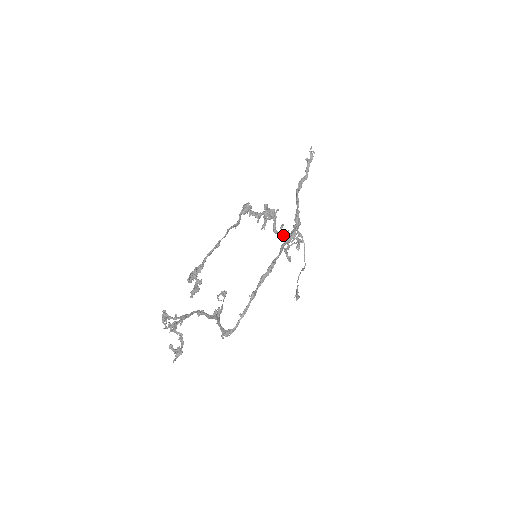
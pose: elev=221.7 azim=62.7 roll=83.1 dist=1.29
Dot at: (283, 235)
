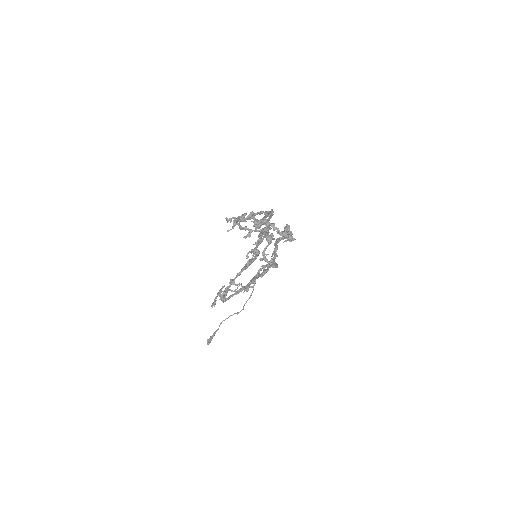
Dot at: occluded
